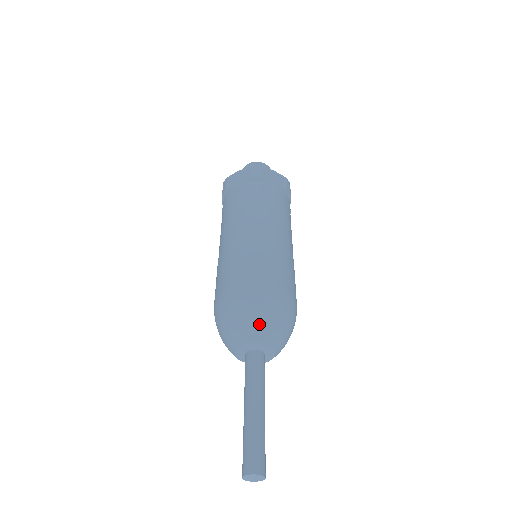
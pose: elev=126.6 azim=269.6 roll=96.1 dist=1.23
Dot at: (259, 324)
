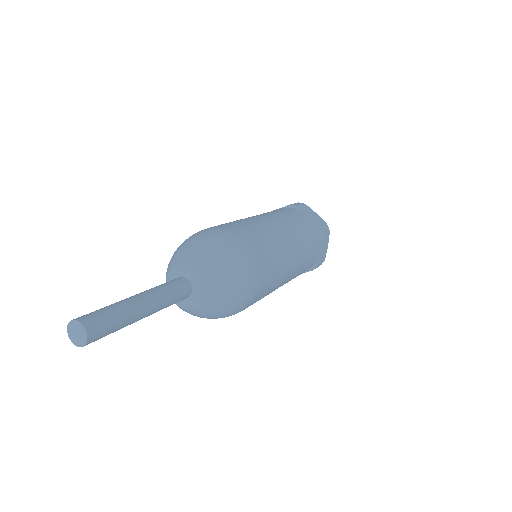
Dot at: (200, 251)
